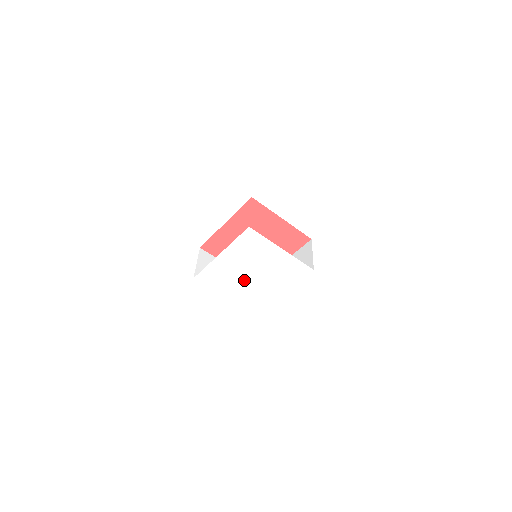
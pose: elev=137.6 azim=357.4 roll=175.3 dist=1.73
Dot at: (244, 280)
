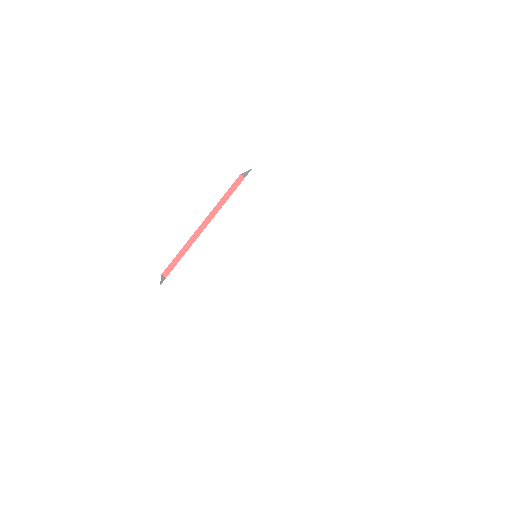
Dot at: (245, 283)
